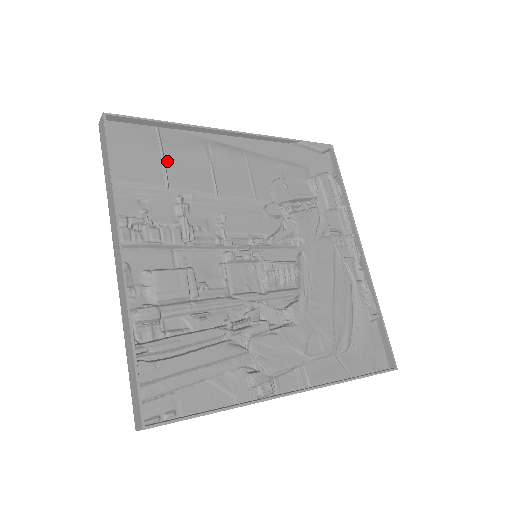
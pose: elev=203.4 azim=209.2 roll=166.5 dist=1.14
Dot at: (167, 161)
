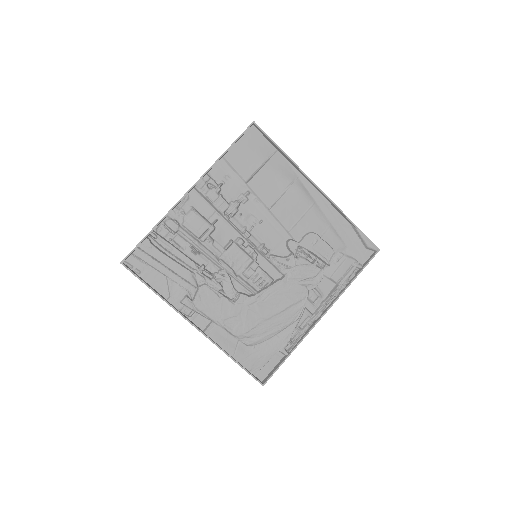
Dot at: (261, 170)
